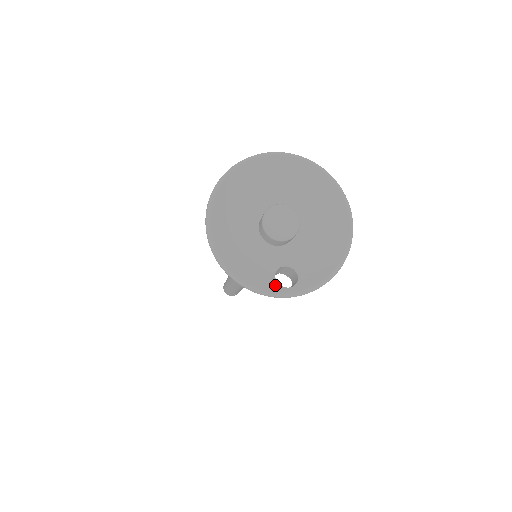
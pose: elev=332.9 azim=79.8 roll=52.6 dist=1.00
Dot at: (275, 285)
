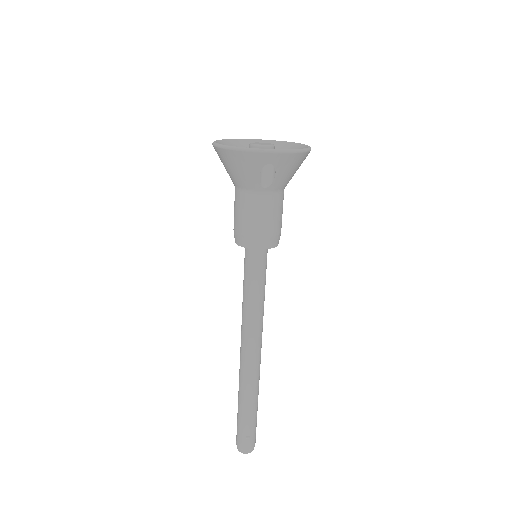
Dot at: (261, 150)
